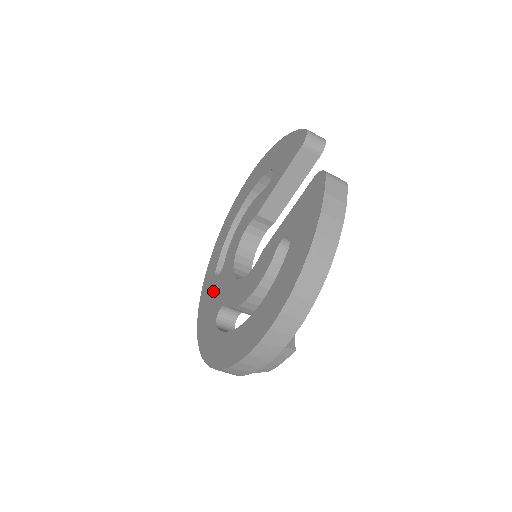
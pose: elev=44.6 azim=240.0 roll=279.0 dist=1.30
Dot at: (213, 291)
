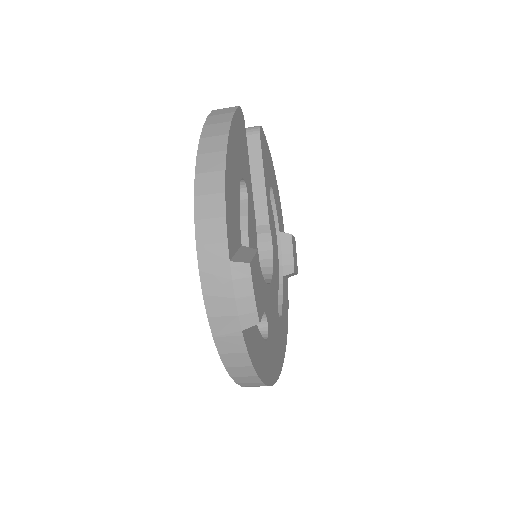
Dot at: occluded
